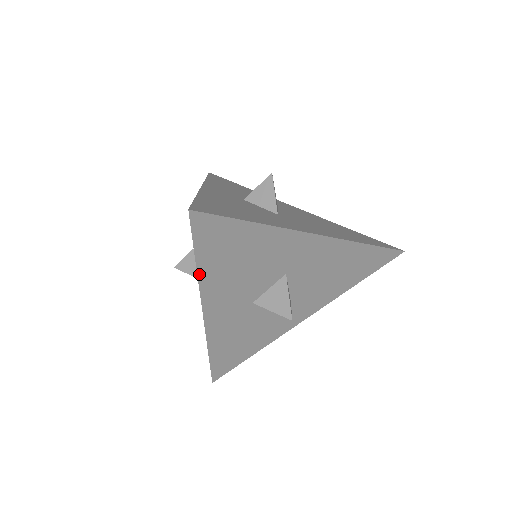
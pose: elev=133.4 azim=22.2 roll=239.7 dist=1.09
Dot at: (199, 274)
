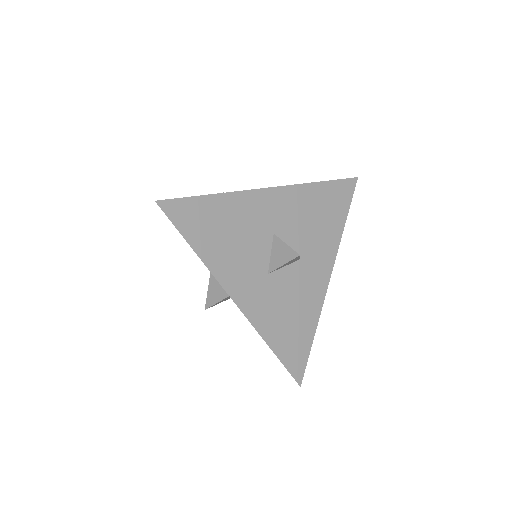
Dot at: (201, 258)
